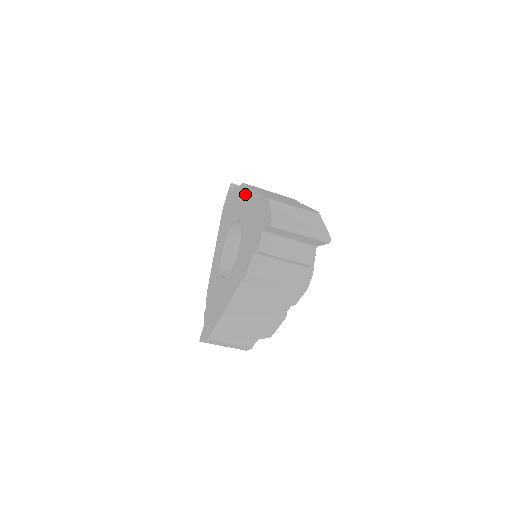
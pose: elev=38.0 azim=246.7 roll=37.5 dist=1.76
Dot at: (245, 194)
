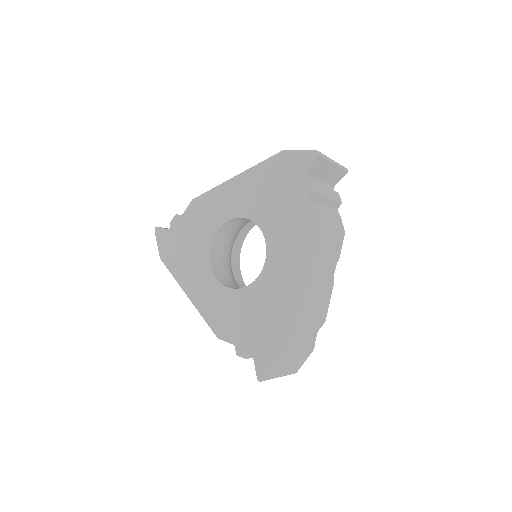
Dot at: (295, 254)
